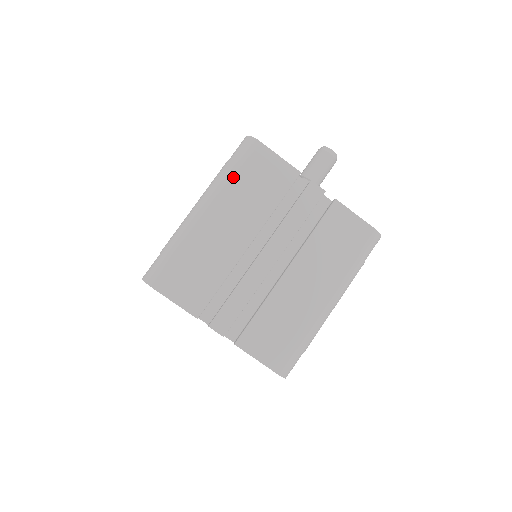
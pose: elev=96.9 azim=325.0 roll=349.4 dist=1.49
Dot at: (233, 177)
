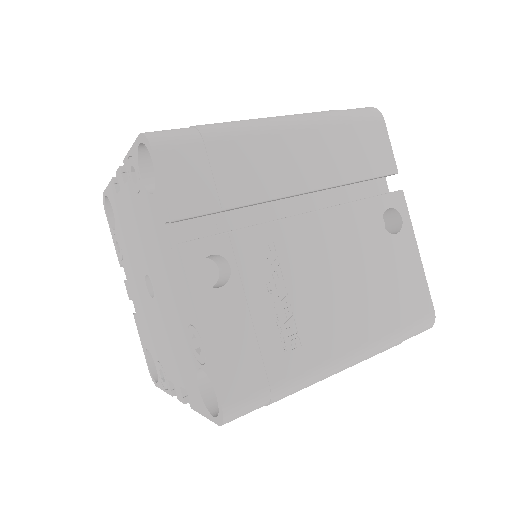
Dot at: occluded
